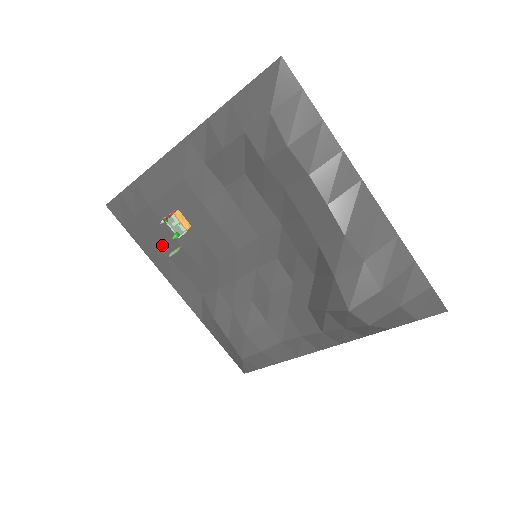
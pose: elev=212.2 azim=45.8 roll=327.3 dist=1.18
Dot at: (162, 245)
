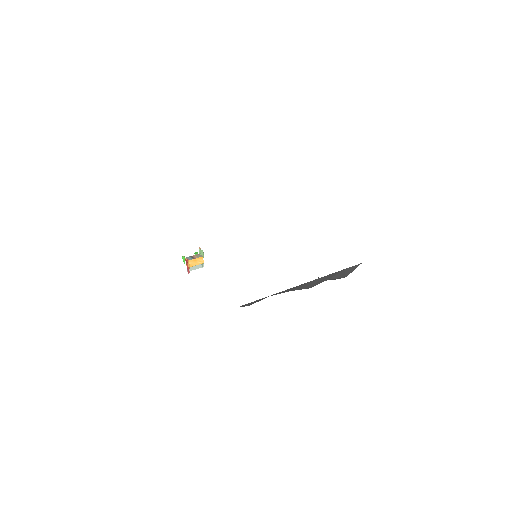
Dot at: occluded
